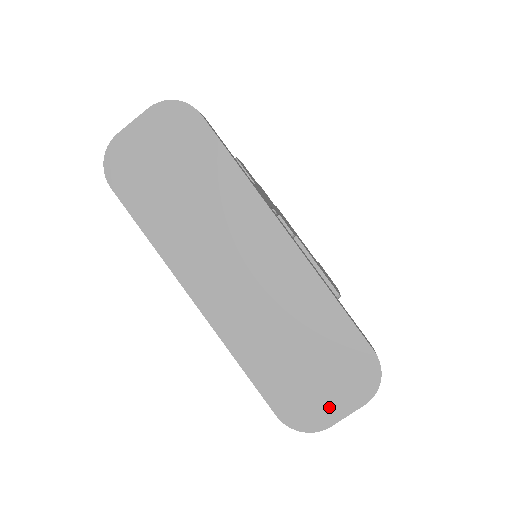
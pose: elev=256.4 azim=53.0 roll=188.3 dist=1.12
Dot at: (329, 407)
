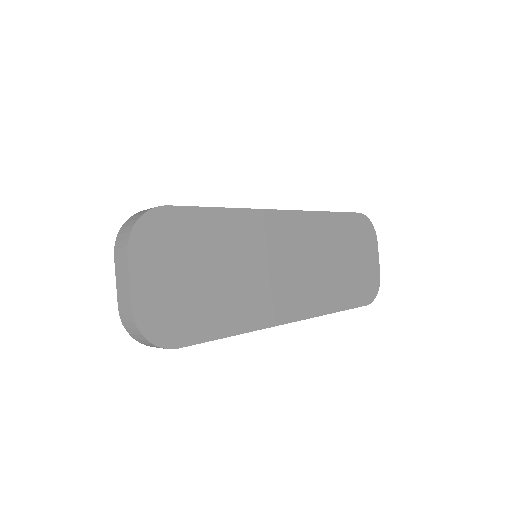
Dot at: (373, 266)
